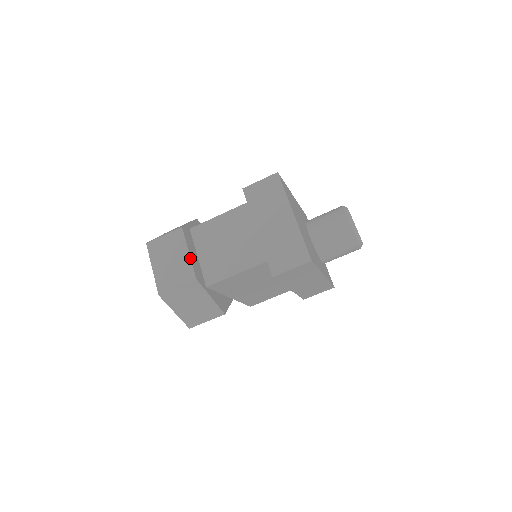
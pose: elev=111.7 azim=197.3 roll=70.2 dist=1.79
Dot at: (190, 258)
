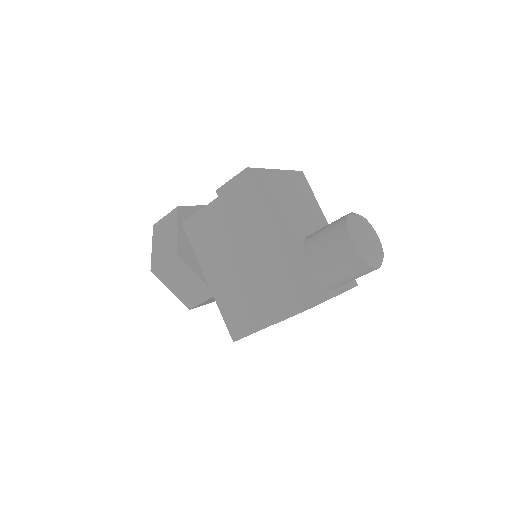
Dot at: (192, 206)
